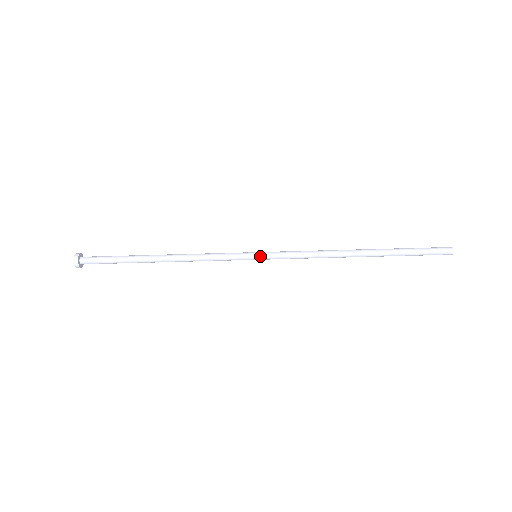
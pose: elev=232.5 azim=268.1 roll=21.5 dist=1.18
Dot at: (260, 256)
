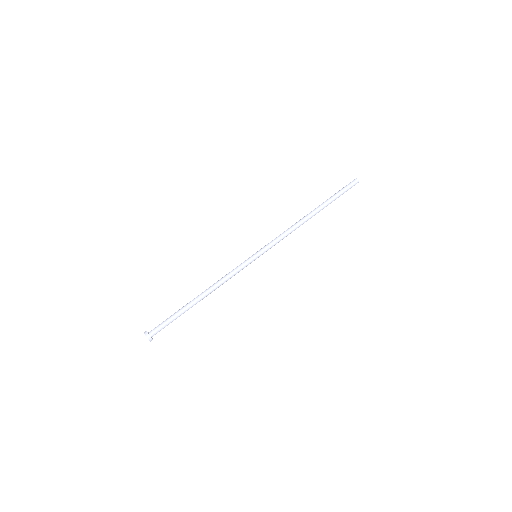
Dot at: (258, 253)
